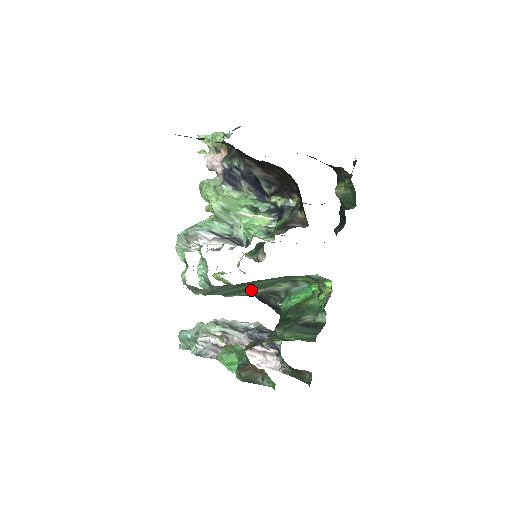
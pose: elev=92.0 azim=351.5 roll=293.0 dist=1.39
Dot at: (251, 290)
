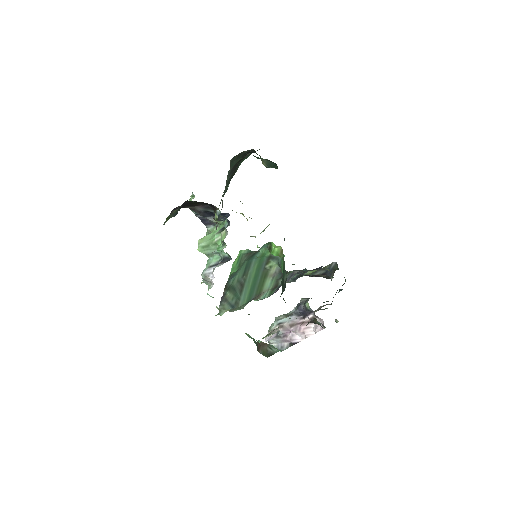
Dot at: (263, 283)
